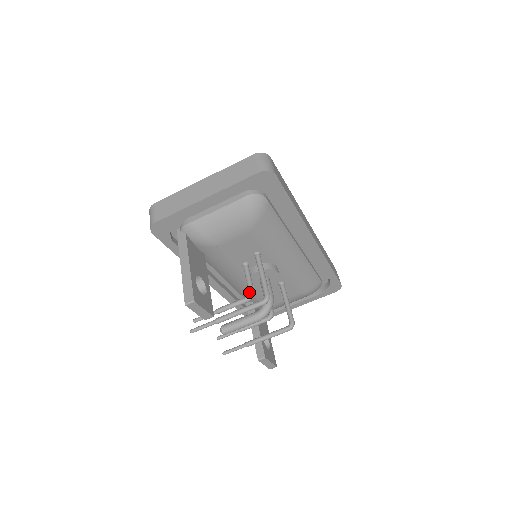
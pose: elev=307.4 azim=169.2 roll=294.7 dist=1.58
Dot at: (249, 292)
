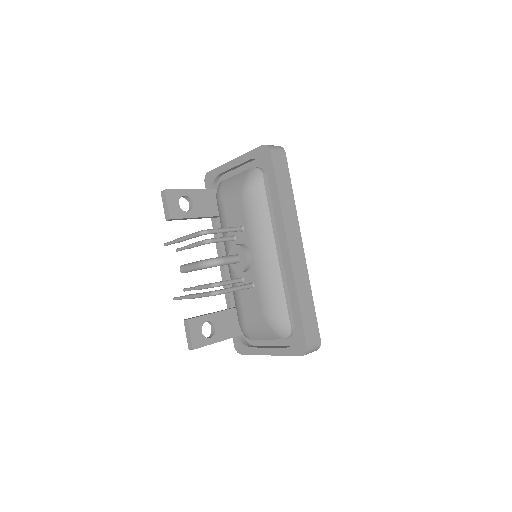
Dot at: (210, 239)
